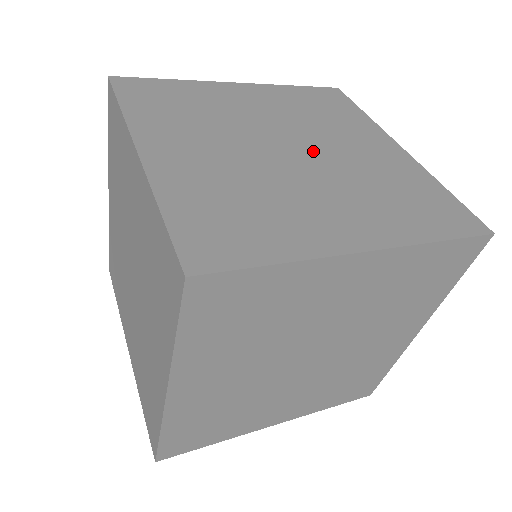
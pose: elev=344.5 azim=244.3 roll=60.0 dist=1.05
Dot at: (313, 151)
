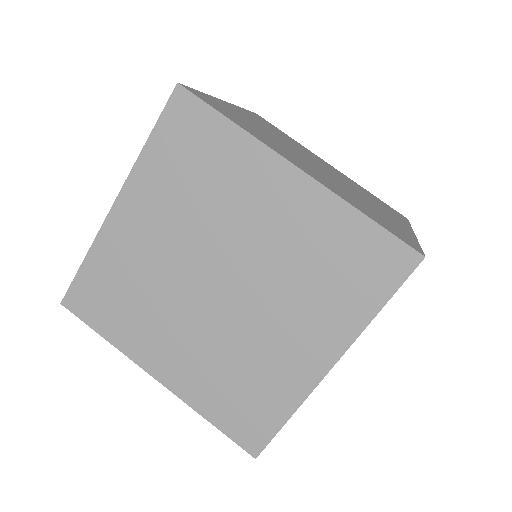
Dot at: (323, 167)
